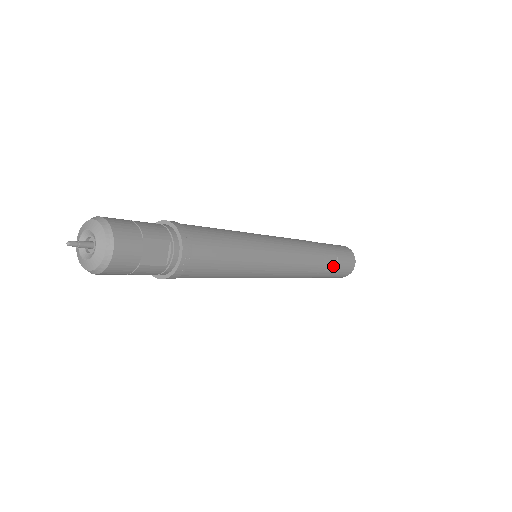
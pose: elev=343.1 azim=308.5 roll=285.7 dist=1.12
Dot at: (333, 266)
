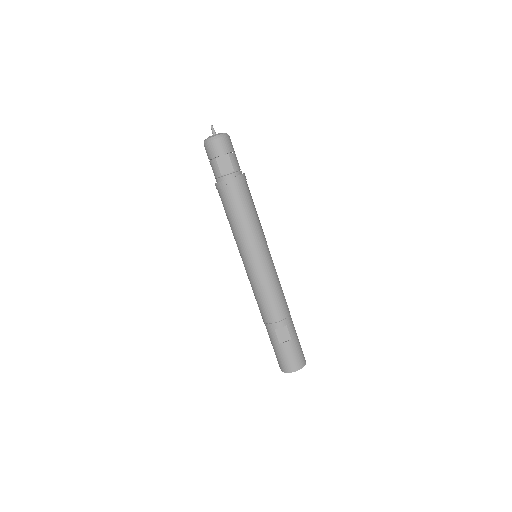
Dot at: (282, 339)
